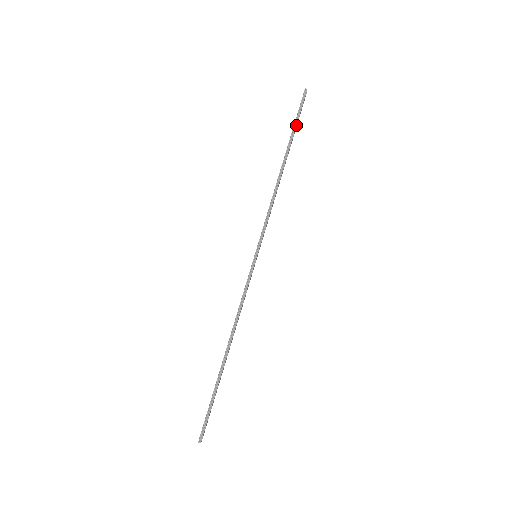
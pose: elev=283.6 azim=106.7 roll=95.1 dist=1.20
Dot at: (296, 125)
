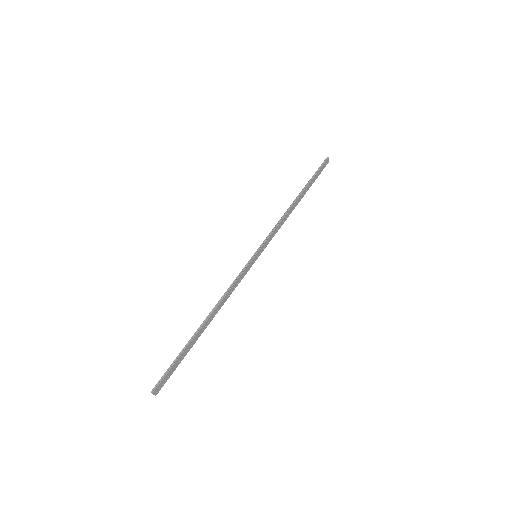
Dot at: (314, 176)
